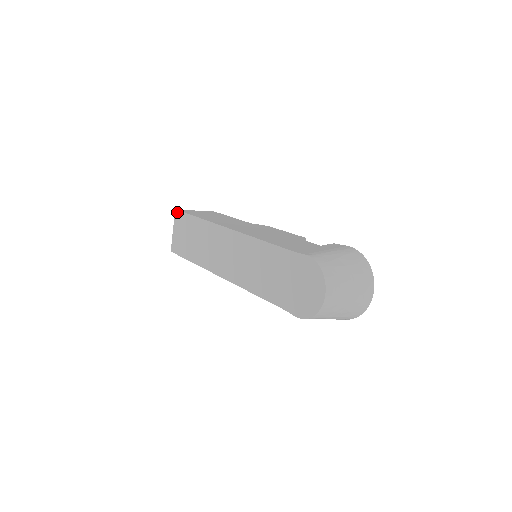
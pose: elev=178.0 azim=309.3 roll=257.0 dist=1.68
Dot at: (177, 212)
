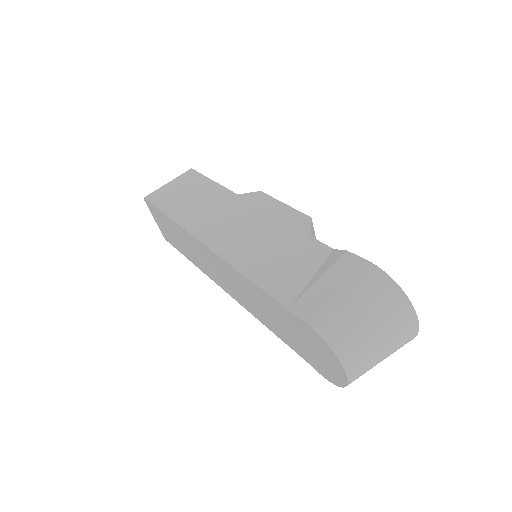
Dot at: (146, 201)
